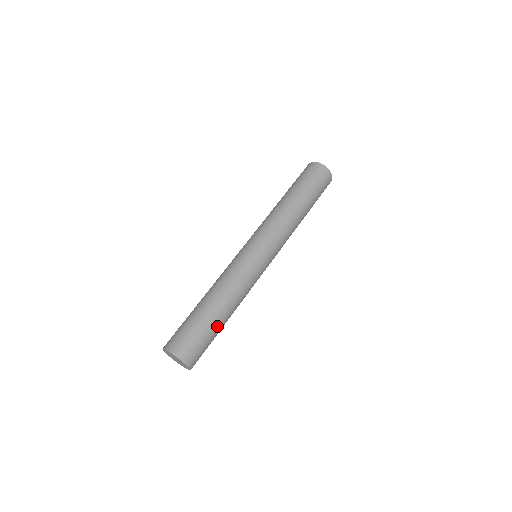
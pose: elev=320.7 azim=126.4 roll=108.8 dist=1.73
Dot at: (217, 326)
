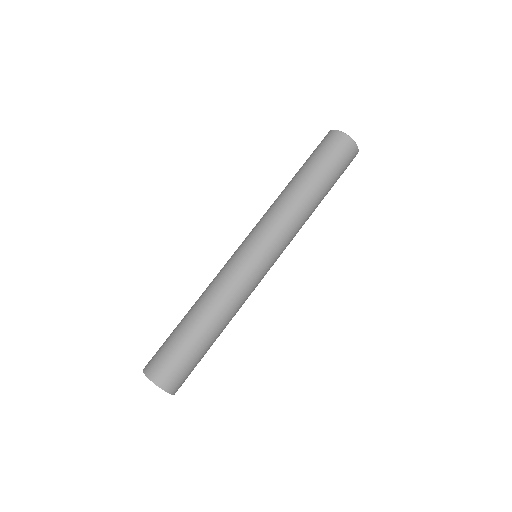
Dot at: (185, 332)
